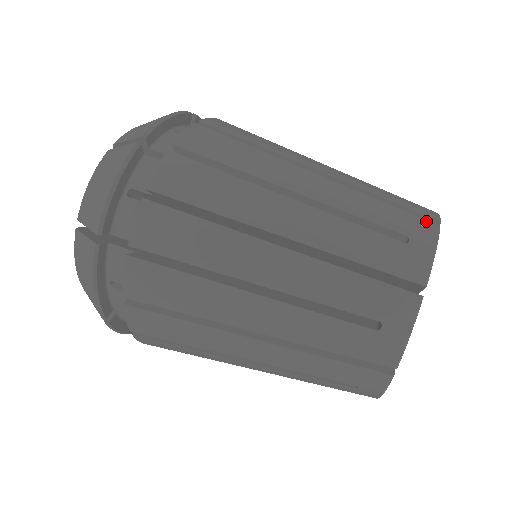
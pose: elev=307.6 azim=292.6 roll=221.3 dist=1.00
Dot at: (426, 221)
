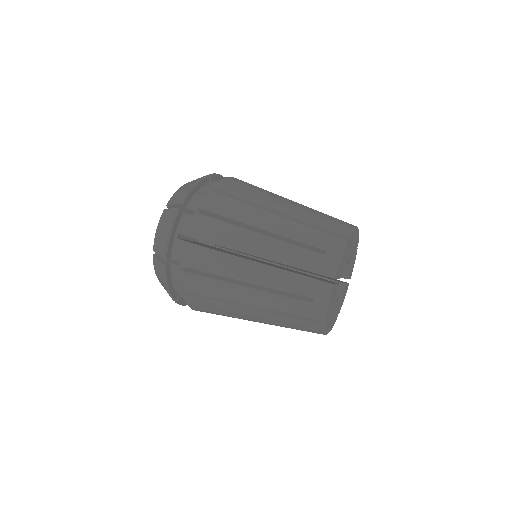
Dot at: (339, 239)
